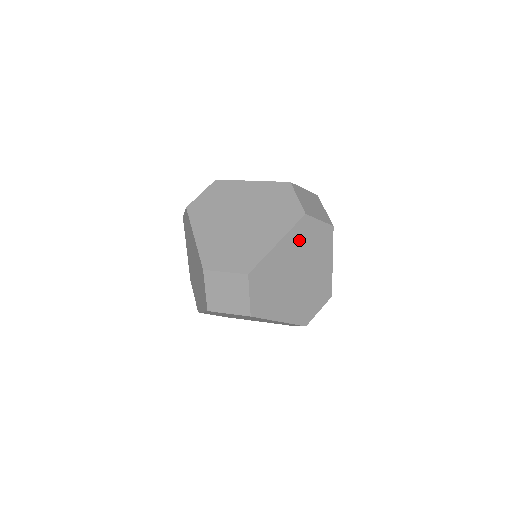
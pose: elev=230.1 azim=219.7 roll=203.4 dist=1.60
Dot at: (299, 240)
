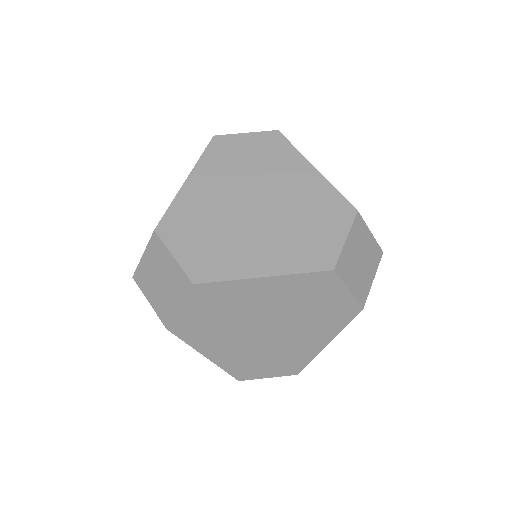
Dot at: (300, 293)
